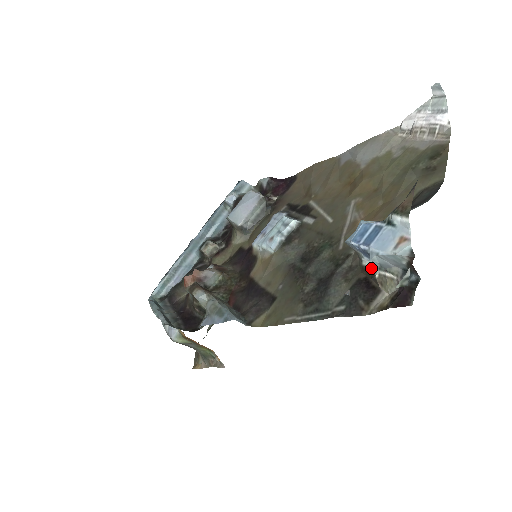
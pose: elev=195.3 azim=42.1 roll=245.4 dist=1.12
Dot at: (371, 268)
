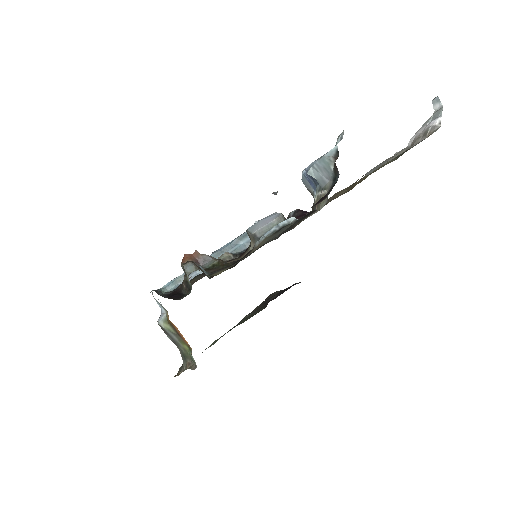
Dot at: occluded
